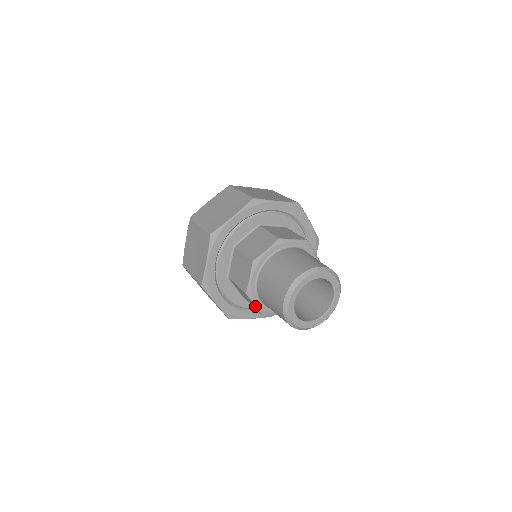
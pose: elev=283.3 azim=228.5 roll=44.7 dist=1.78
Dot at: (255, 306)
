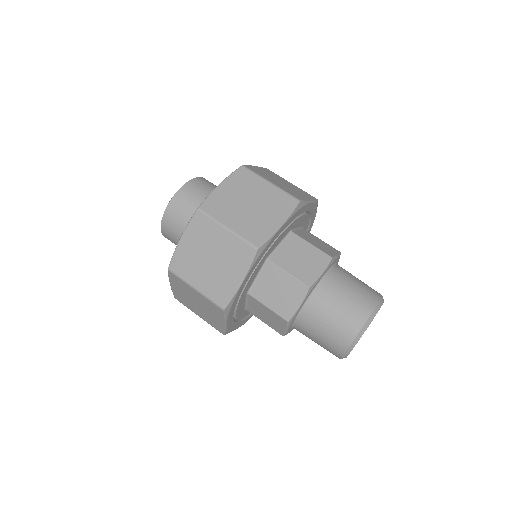
Dot at: (286, 331)
